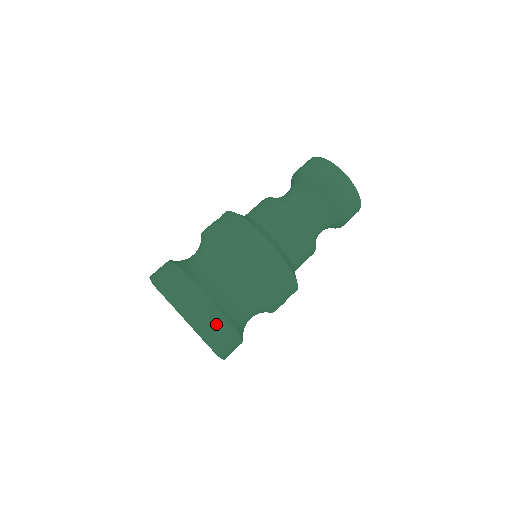
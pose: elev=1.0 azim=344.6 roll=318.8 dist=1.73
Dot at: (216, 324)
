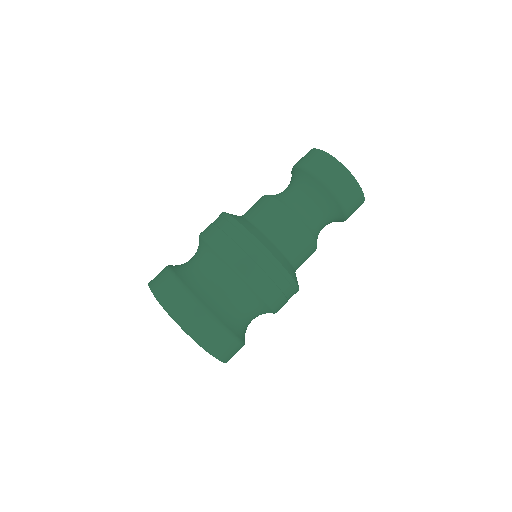
Dot at: (234, 350)
